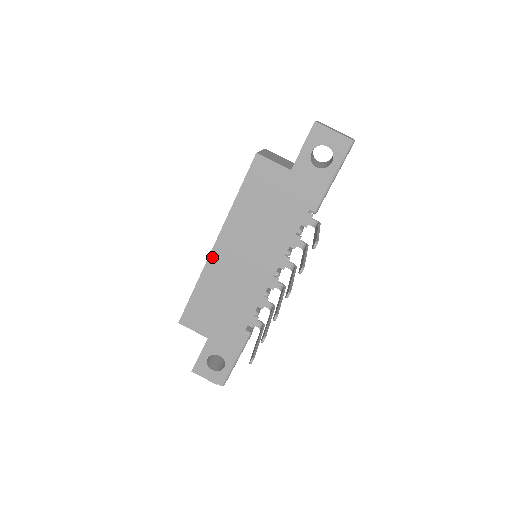
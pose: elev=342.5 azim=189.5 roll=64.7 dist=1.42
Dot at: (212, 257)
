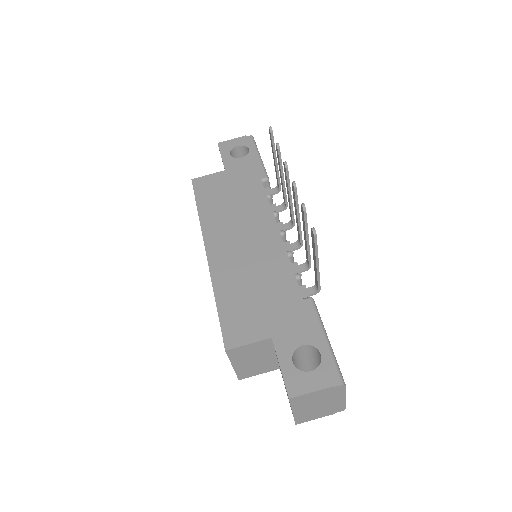
Dot at: (211, 262)
